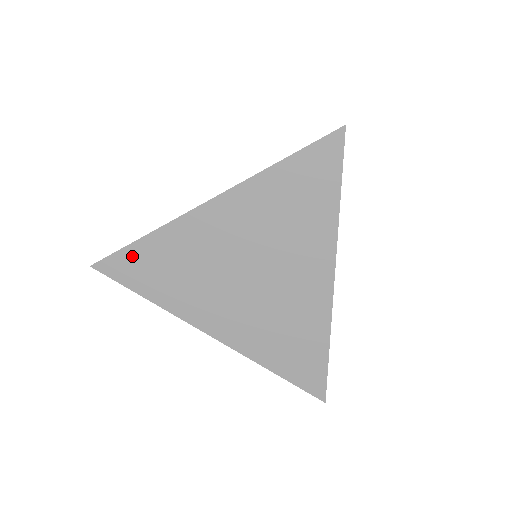
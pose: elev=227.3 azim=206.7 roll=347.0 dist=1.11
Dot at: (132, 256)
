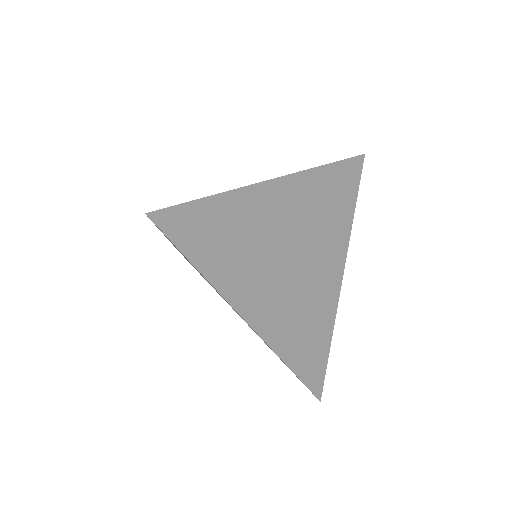
Dot at: (197, 214)
